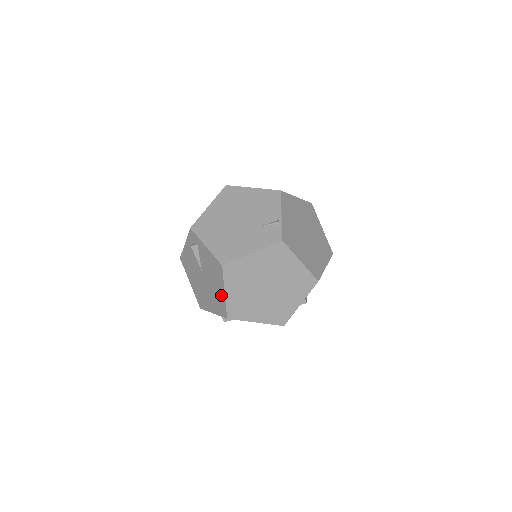
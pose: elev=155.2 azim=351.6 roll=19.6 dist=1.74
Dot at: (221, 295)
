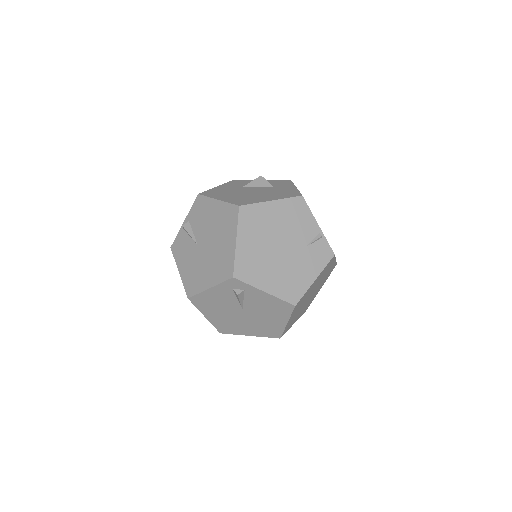
Dot at: (278, 325)
